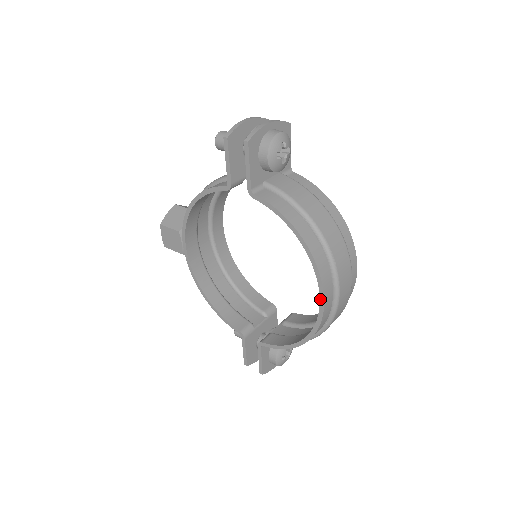
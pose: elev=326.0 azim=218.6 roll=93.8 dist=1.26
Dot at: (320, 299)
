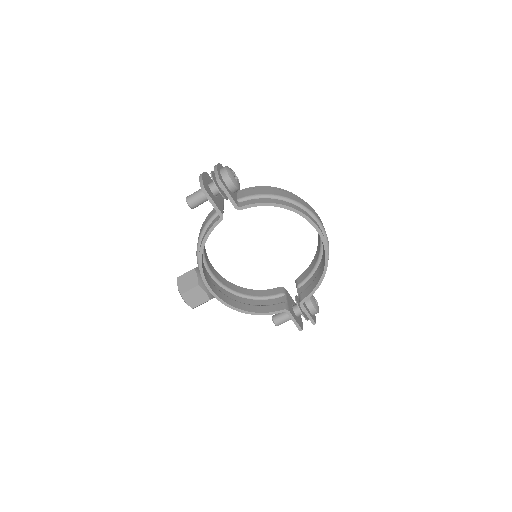
Dot at: (317, 231)
